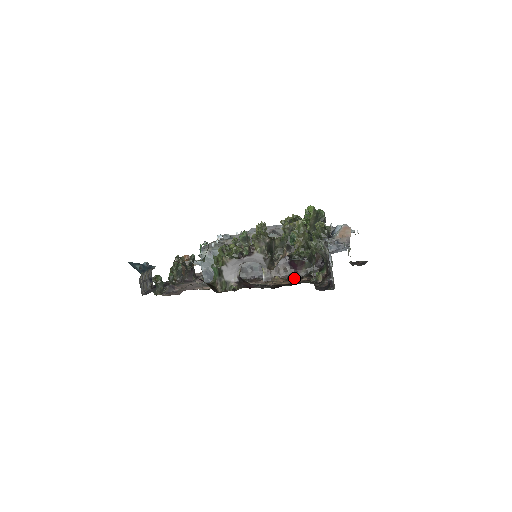
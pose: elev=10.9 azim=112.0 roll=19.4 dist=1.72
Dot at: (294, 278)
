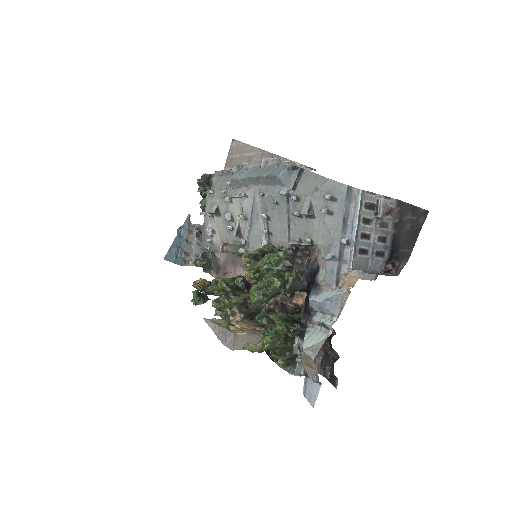
Dot at: occluded
